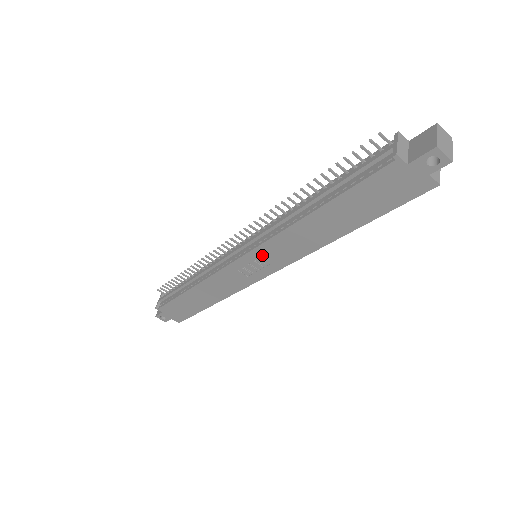
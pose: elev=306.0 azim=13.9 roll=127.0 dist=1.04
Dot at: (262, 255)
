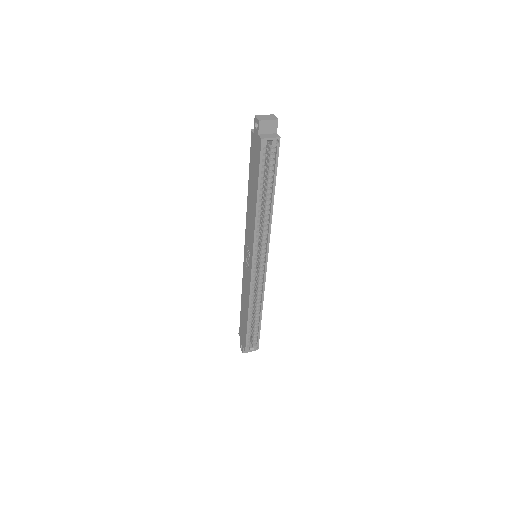
Dot at: (247, 243)
